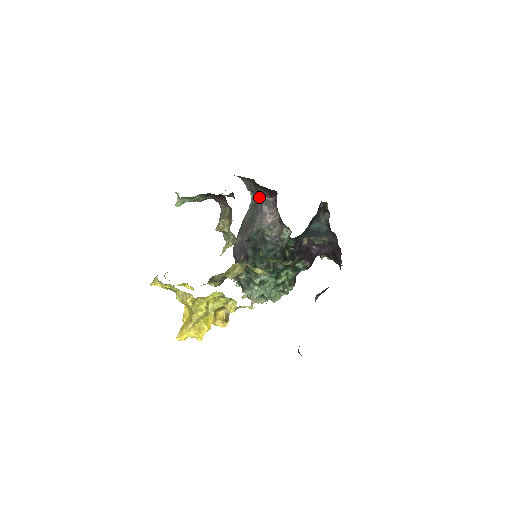
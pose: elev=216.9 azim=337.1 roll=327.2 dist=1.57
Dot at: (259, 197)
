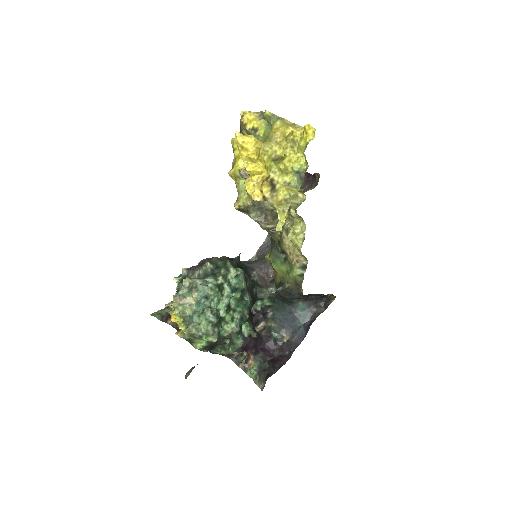
Dot at: occluded
